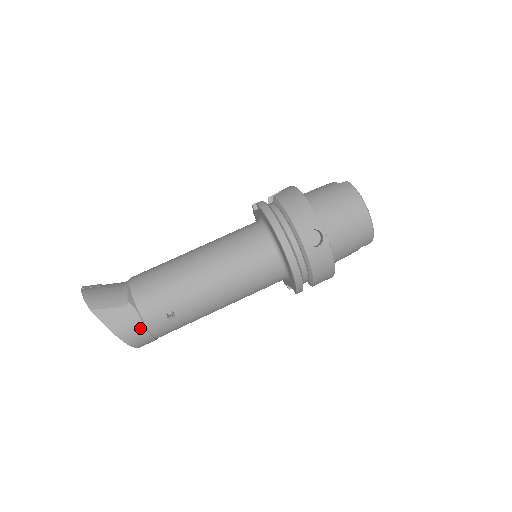
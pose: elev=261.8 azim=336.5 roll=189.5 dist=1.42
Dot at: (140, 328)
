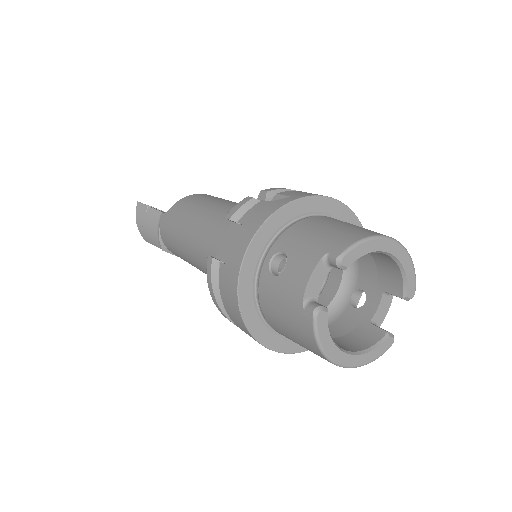
Dot at: occluded
